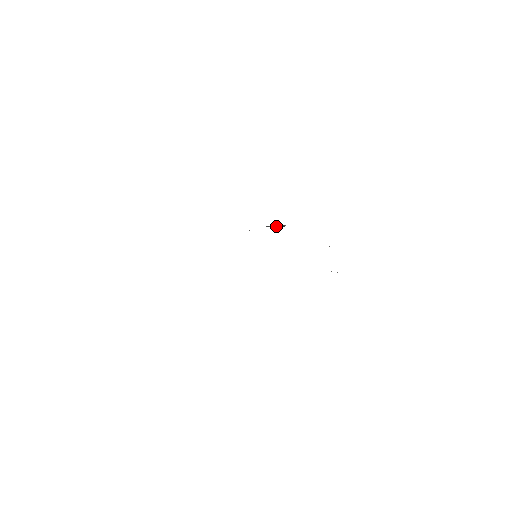
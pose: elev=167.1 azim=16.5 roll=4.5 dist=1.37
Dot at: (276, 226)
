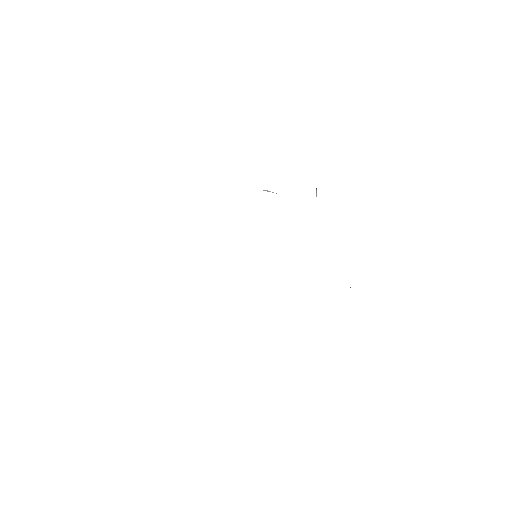
Dot at: occluded
